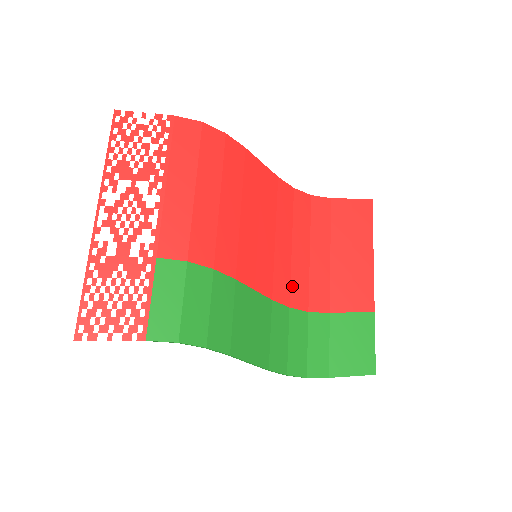
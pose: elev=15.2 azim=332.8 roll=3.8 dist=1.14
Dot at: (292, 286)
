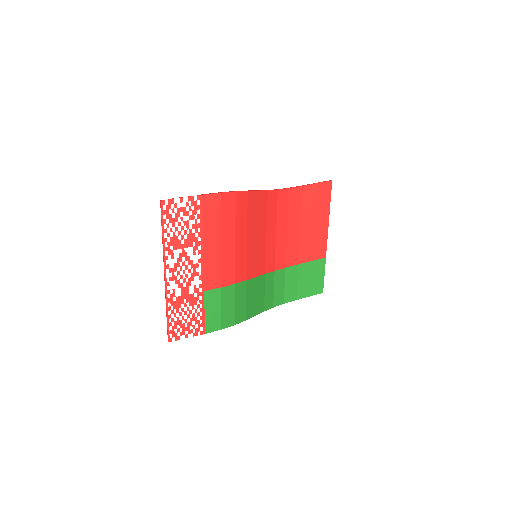
Dot at: (276, 257)
